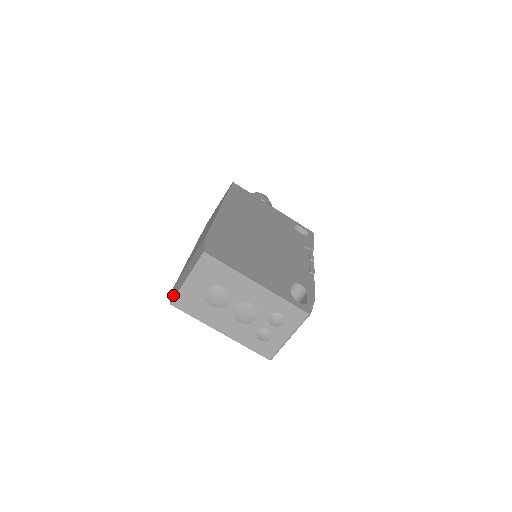
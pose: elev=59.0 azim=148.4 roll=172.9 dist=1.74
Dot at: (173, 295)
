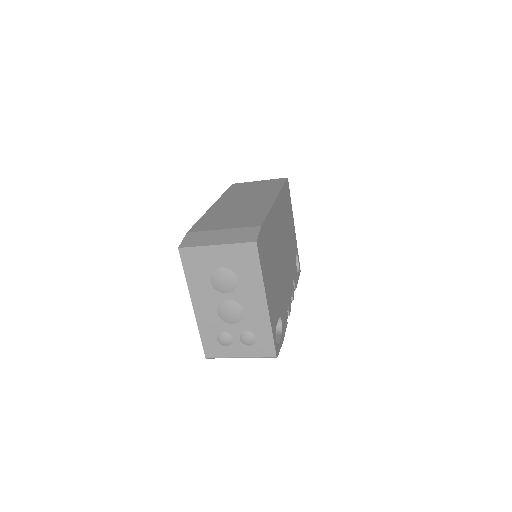
Dot at: (187, 242)
